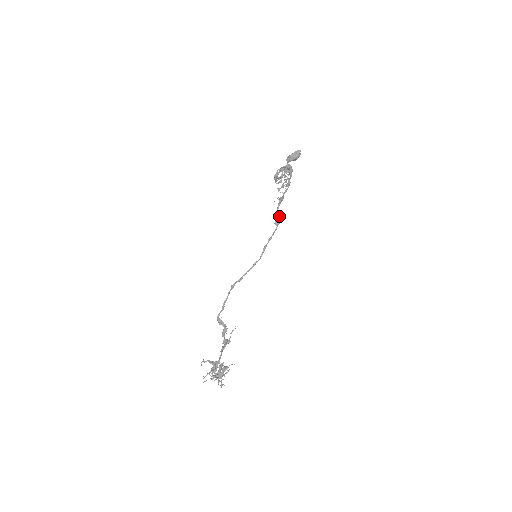
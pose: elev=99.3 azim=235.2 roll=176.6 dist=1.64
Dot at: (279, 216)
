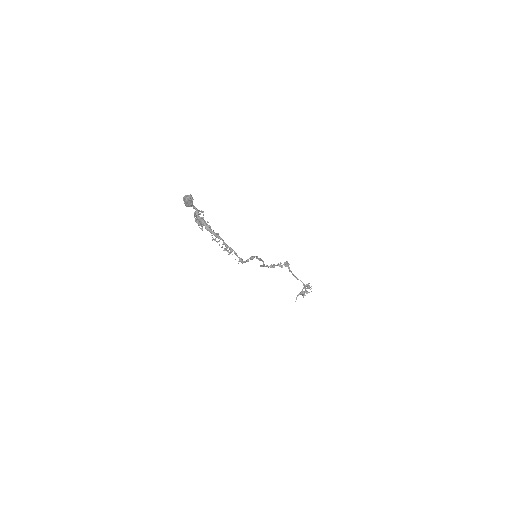
Dot at: (250, 259)
